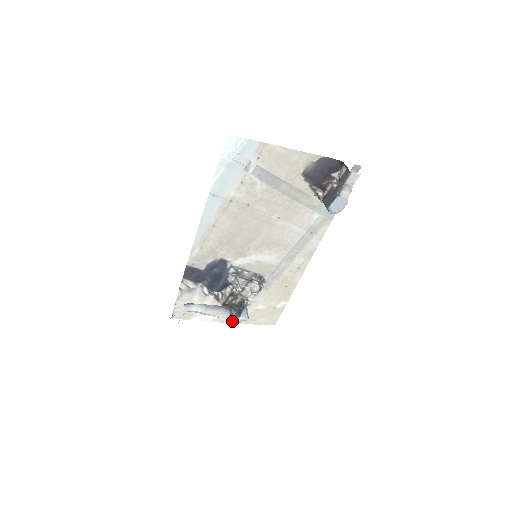
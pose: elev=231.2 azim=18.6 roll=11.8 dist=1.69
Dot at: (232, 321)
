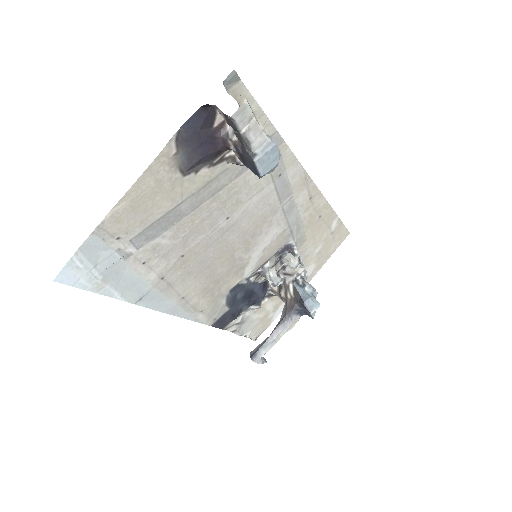
Dot at: occluded
